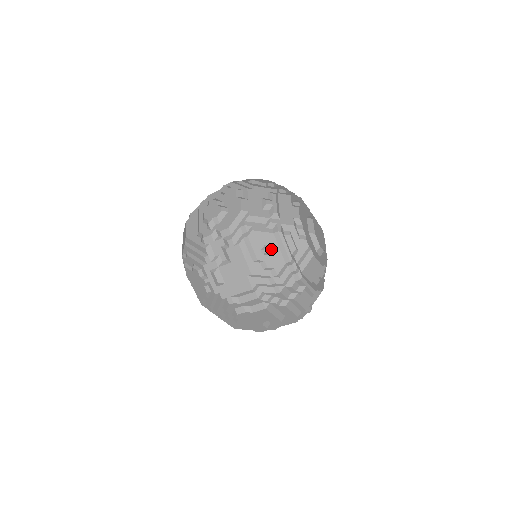
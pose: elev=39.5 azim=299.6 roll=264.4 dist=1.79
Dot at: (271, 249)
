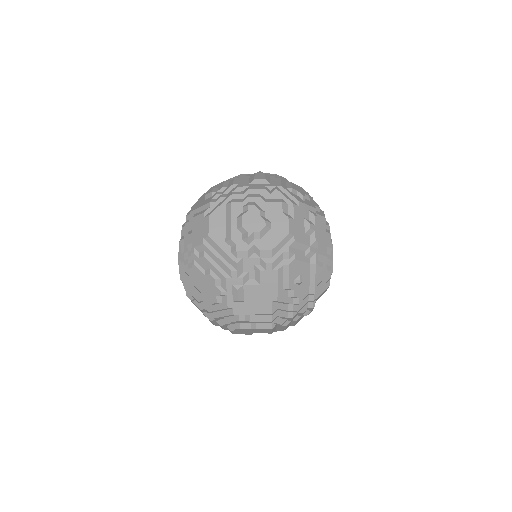
Dot at: (303, 279)
